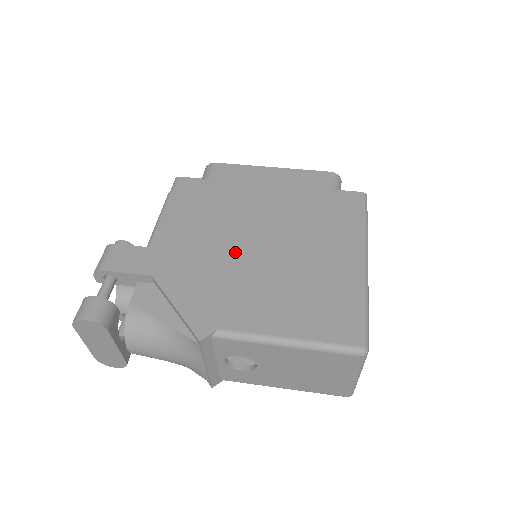
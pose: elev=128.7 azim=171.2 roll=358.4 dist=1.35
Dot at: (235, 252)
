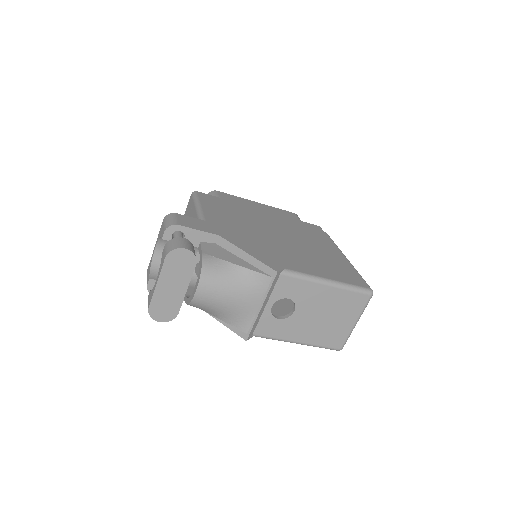
Dot at: (266, 235)
